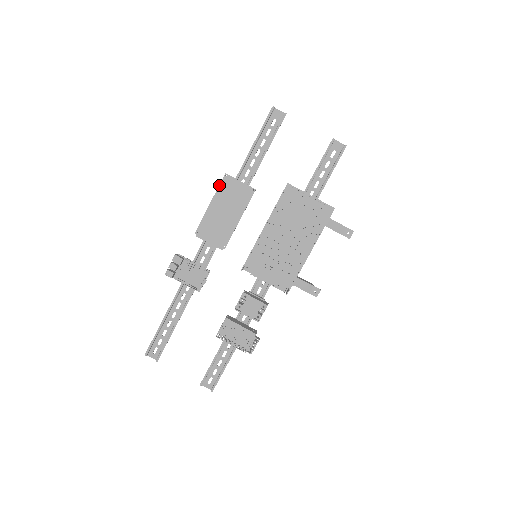
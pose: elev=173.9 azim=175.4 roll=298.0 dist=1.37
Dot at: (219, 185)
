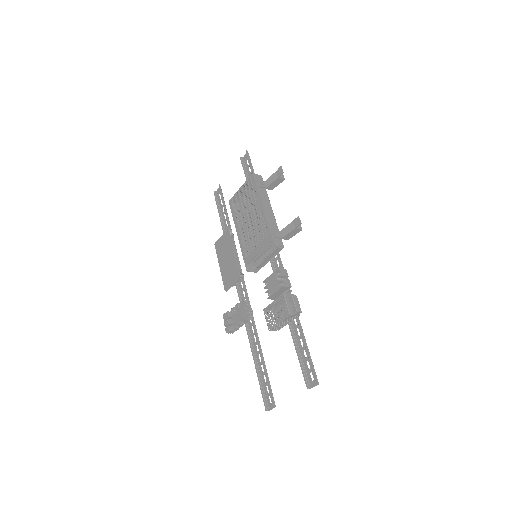
Dot at: (216, 253)
